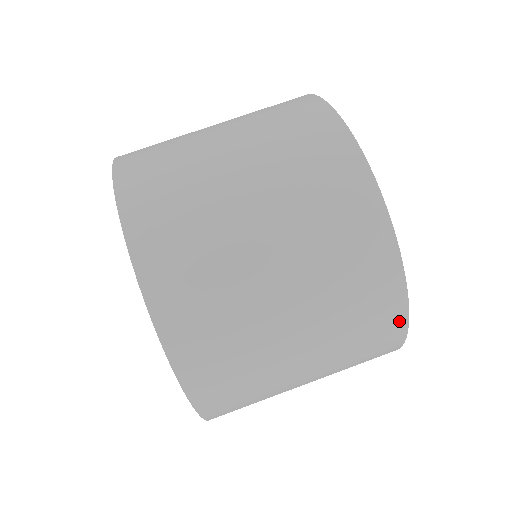
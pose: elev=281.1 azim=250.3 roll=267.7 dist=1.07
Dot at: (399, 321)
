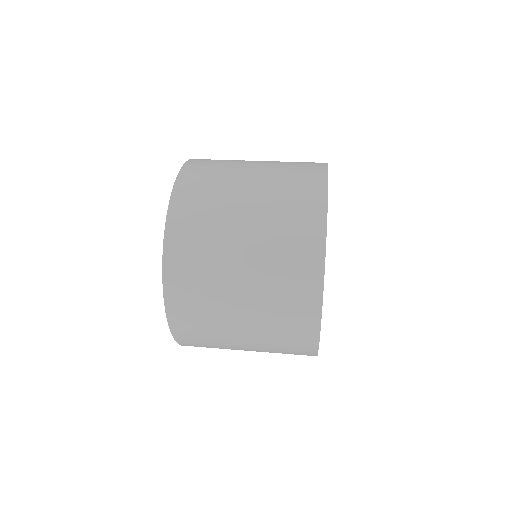
Dot at: (316, 285)
